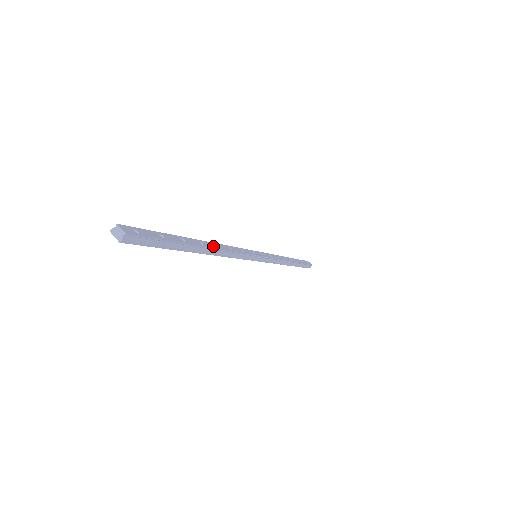
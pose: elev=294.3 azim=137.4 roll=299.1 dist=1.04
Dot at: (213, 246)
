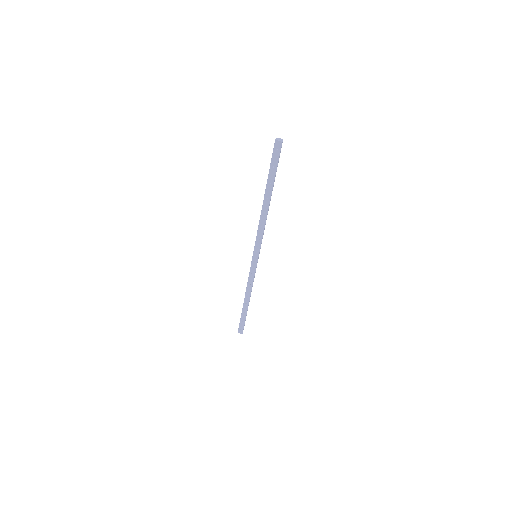
Dot at: (267, 206)
